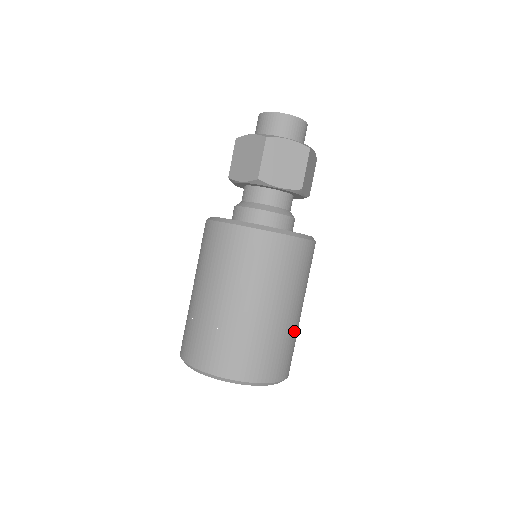
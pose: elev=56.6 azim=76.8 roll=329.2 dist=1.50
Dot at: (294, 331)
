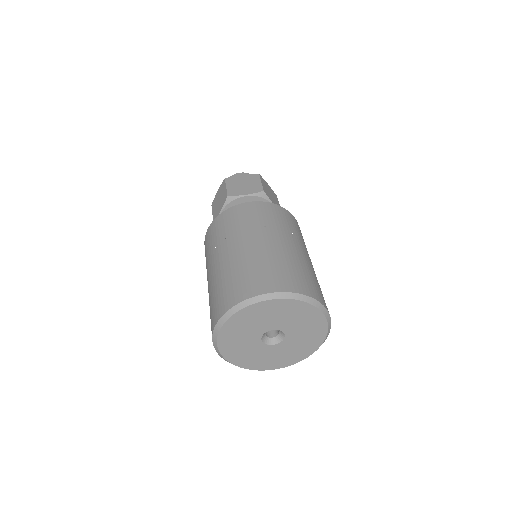
Dot at: (306, 265)
